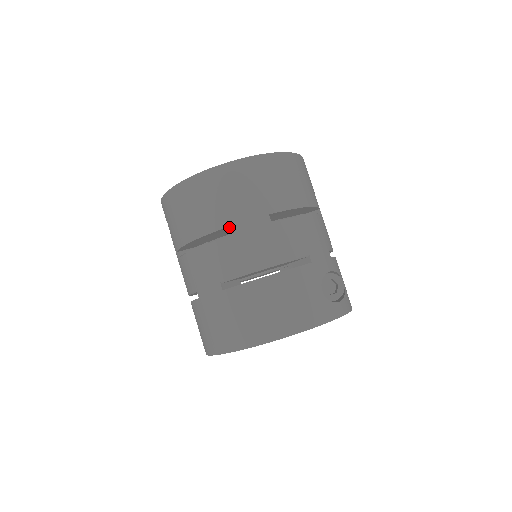
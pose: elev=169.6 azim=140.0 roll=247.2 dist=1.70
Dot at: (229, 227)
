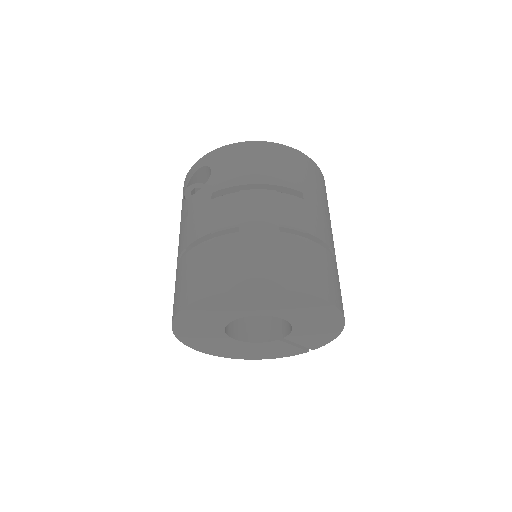
Dot at: (296, 194)
